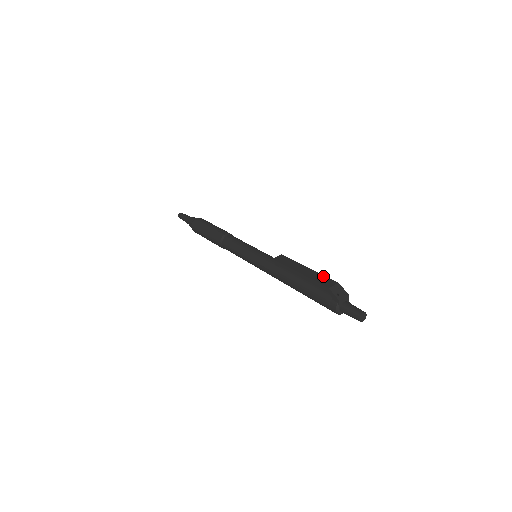
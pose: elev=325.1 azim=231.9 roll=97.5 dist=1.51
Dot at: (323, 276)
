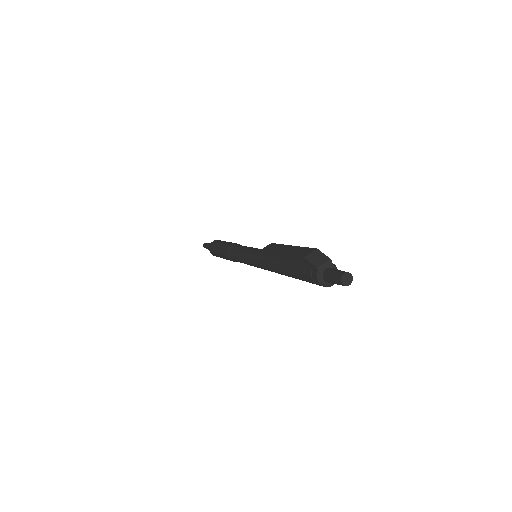
Dot at: (303, 248)
